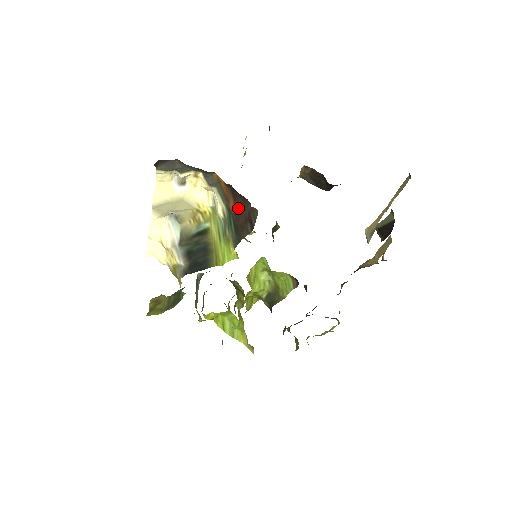
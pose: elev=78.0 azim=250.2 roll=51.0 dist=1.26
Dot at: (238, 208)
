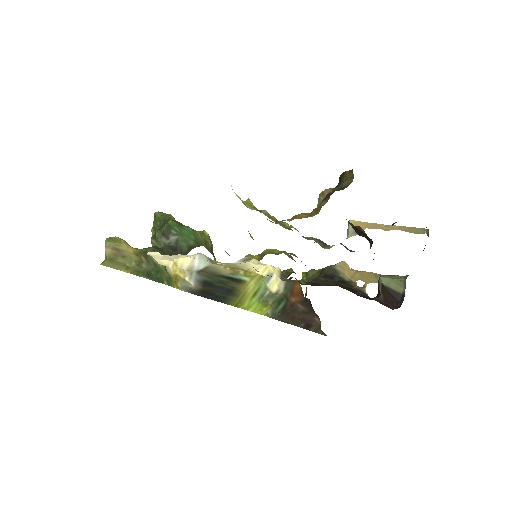
Dot at: (300, 307)
